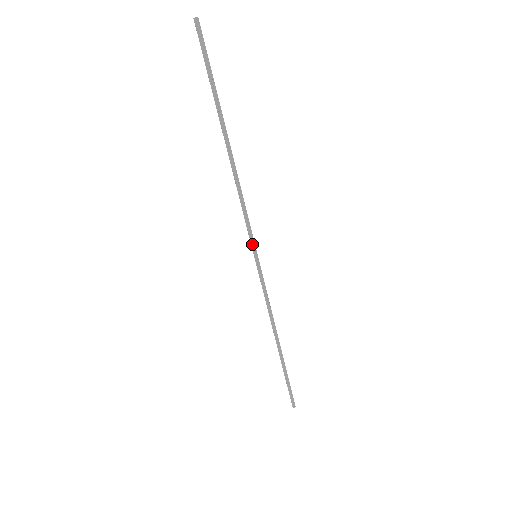
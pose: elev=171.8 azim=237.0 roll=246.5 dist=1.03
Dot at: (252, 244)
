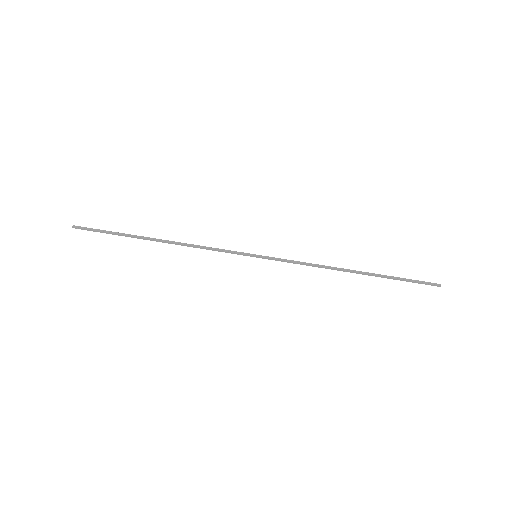
Dot at: (243, 255)
